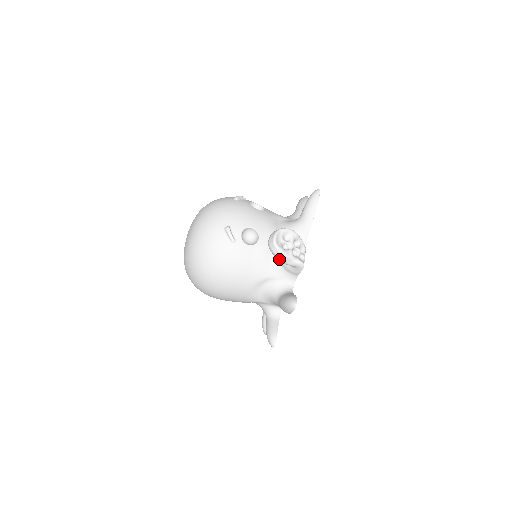
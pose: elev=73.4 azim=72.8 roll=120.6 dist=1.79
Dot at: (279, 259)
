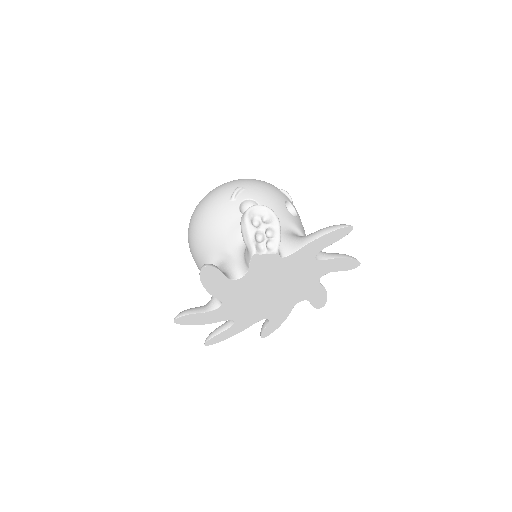
Dot at: (241, 229)
